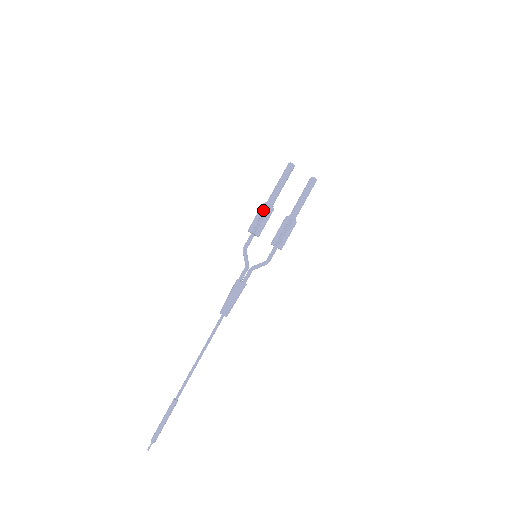
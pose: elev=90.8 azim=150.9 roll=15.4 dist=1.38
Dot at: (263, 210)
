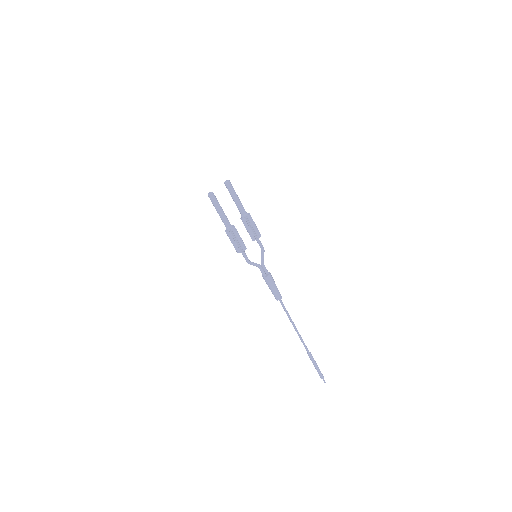
Dot at: (232, 235)
